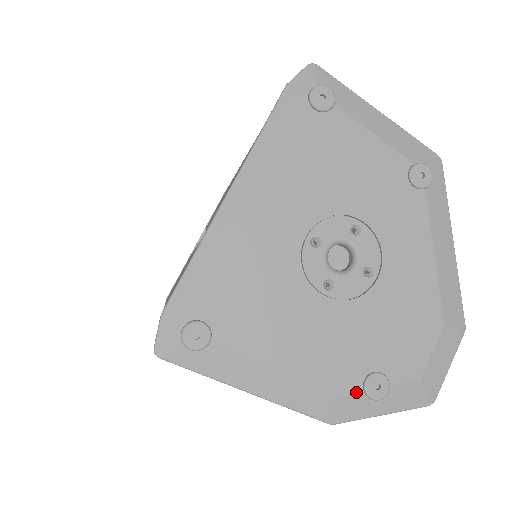
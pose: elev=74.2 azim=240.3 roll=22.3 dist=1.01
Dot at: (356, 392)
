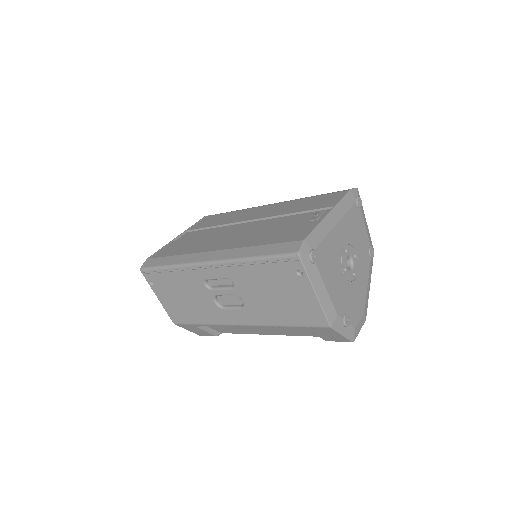
Dot at: (341, 318)
